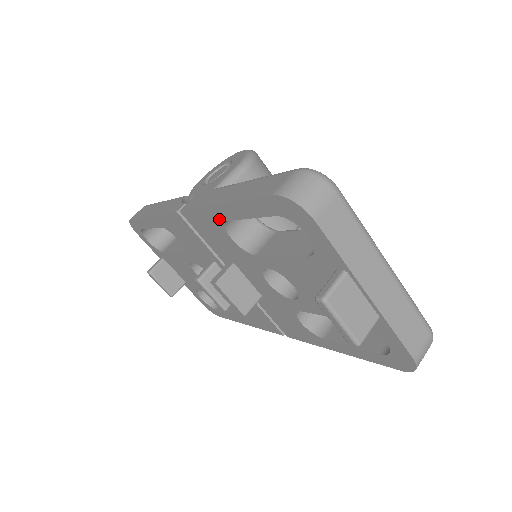
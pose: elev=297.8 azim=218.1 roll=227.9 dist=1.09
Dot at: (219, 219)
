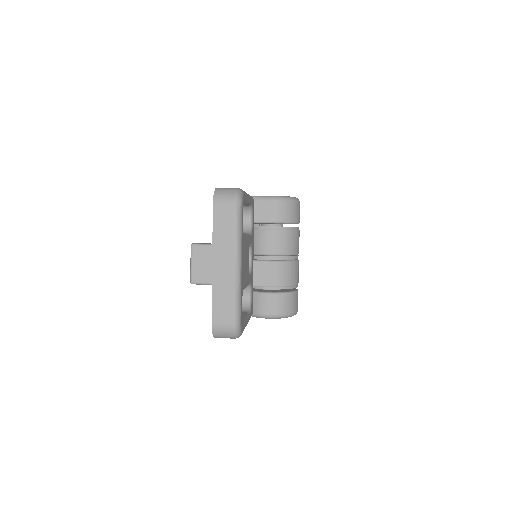
Dot at: occluded
